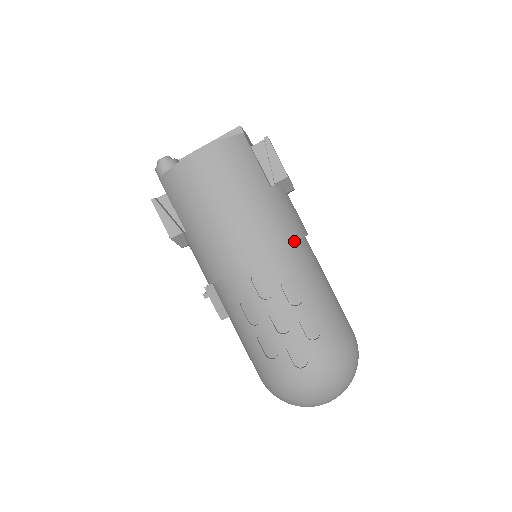
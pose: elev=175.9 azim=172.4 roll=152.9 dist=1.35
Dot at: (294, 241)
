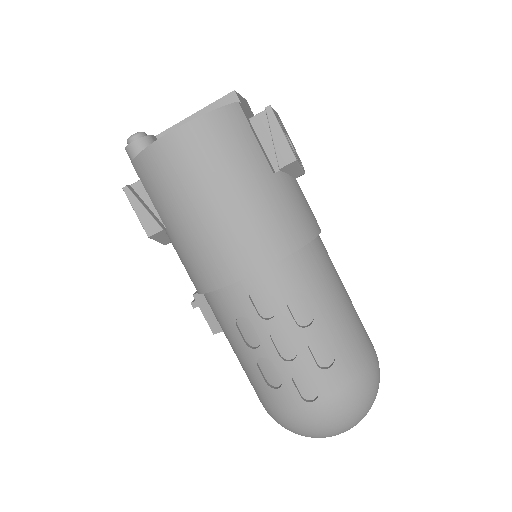
Dot at: (303, 245)
